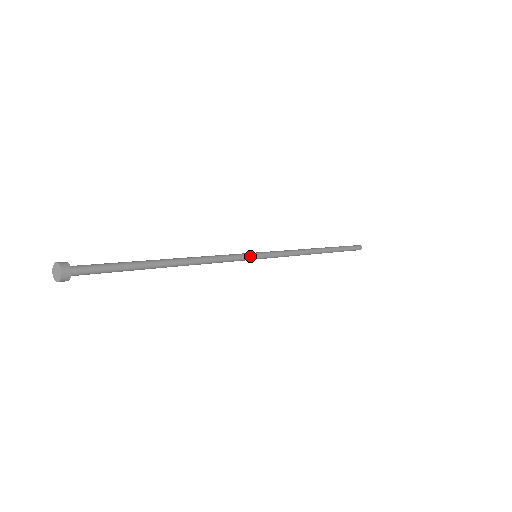
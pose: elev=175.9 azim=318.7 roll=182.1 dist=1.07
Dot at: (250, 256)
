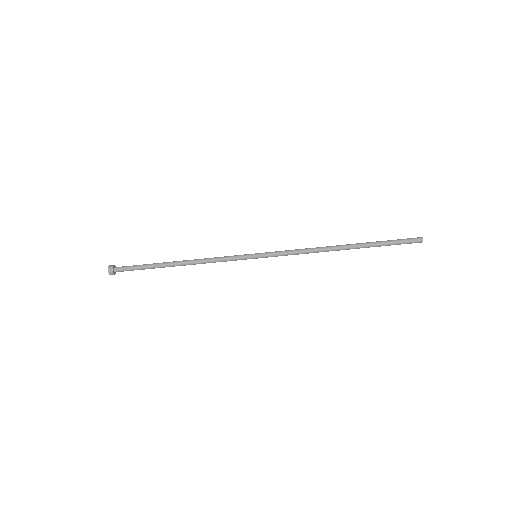
Dot at: (246, 256)
